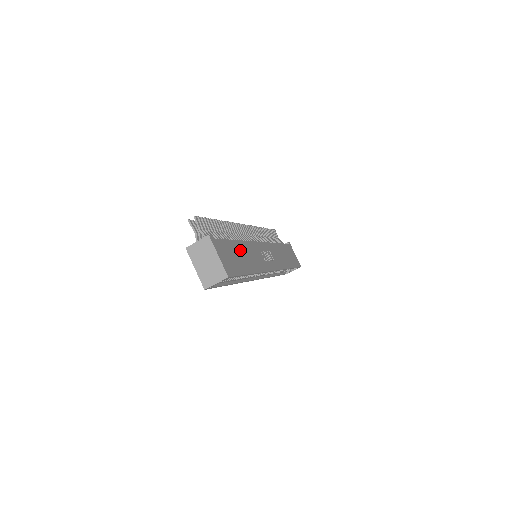
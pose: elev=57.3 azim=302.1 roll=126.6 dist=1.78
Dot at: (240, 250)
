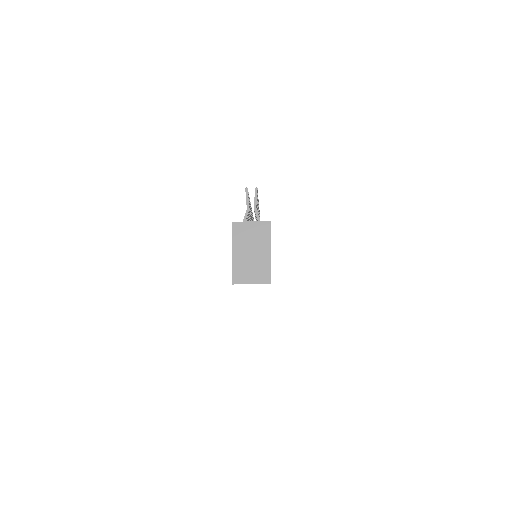
Dot at: occluded
